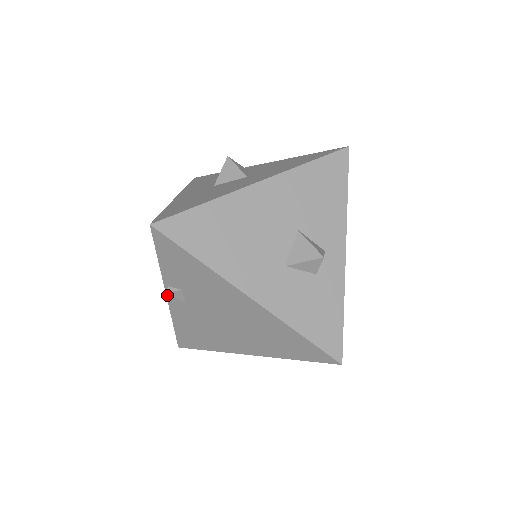
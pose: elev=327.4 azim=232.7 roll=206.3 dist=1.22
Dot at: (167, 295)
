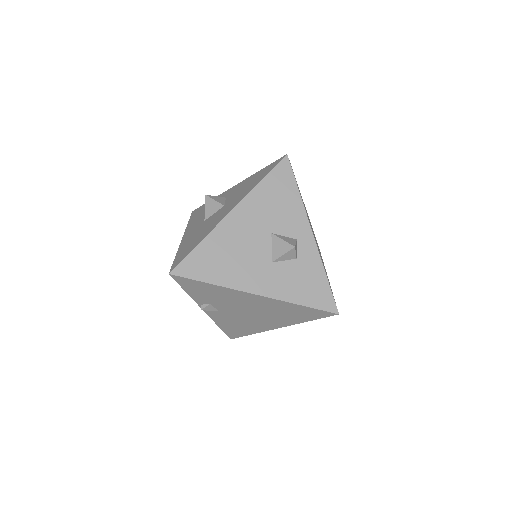
Dot at: (203, 310)
